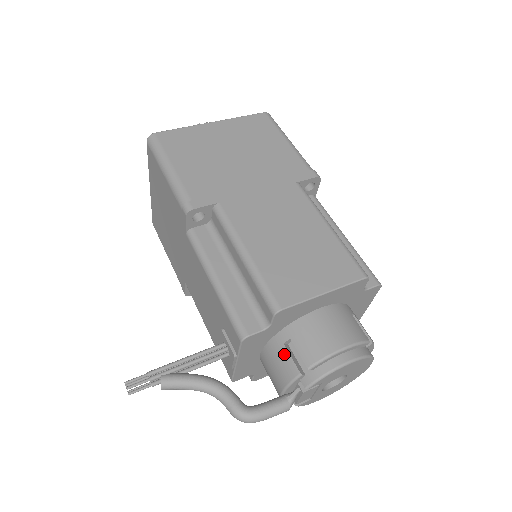
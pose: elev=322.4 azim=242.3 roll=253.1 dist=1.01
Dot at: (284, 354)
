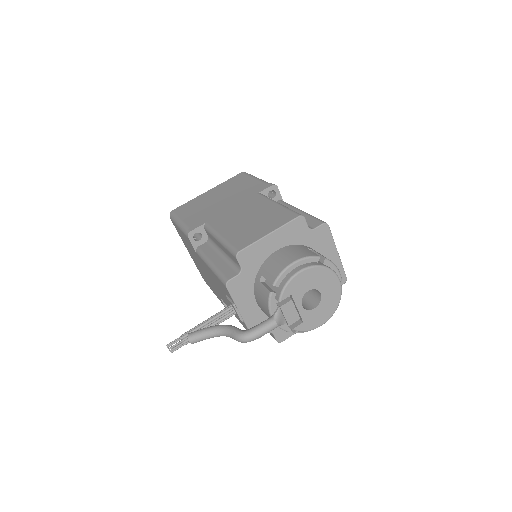
Dot at: (261, 287)
